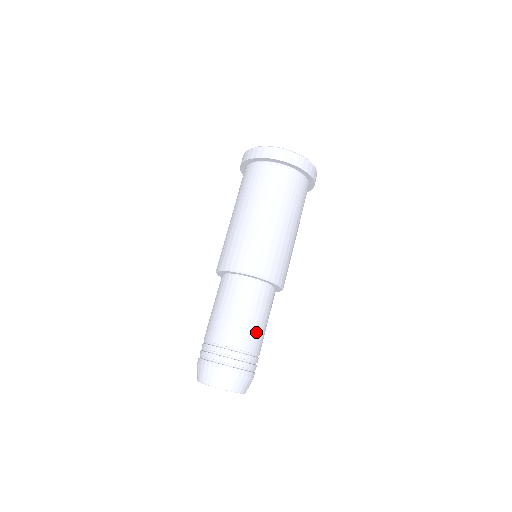
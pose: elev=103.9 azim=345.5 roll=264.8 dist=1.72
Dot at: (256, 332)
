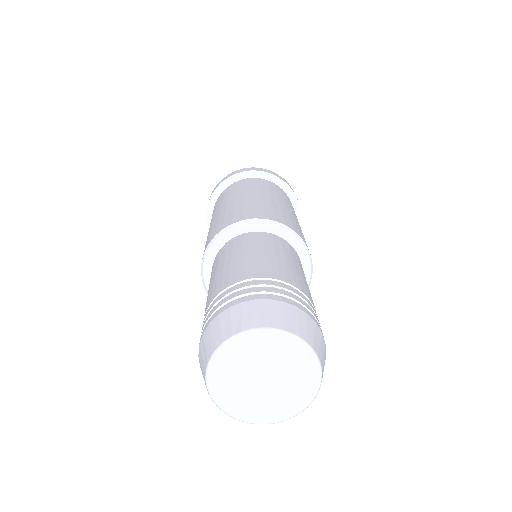
Dot at: (258, 262)
